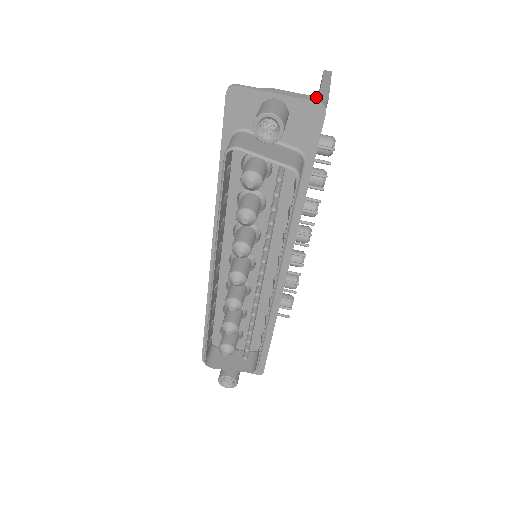
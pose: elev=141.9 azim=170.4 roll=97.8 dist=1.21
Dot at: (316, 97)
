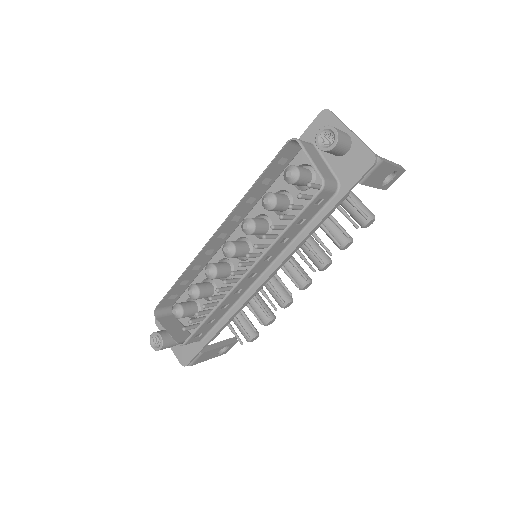
Dot at: occluded
